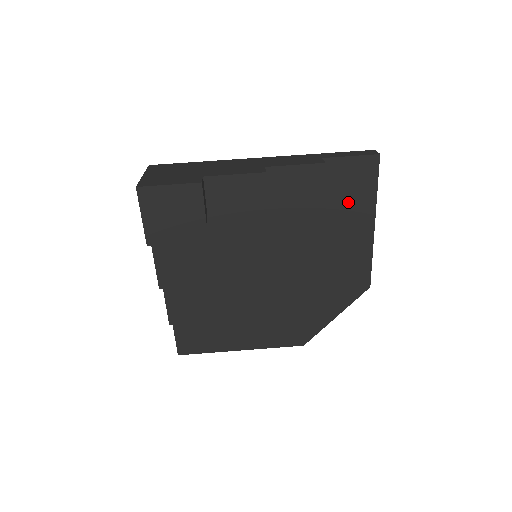
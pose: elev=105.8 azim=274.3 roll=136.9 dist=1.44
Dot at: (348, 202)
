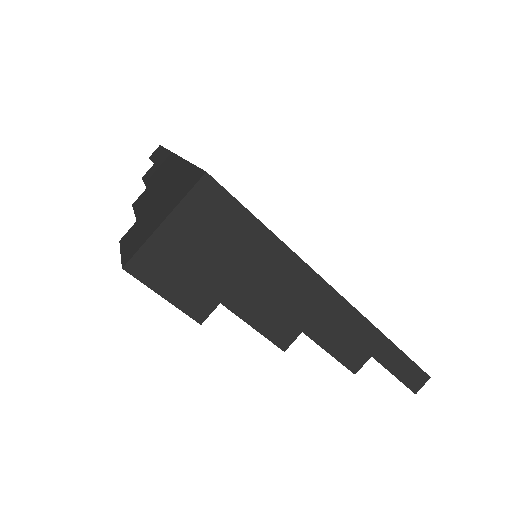
Dot at: occluded
